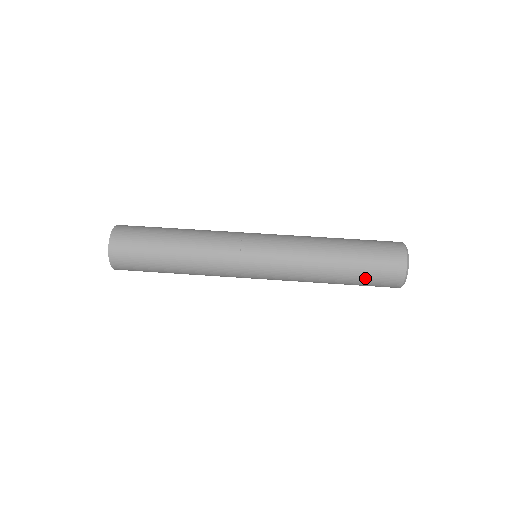
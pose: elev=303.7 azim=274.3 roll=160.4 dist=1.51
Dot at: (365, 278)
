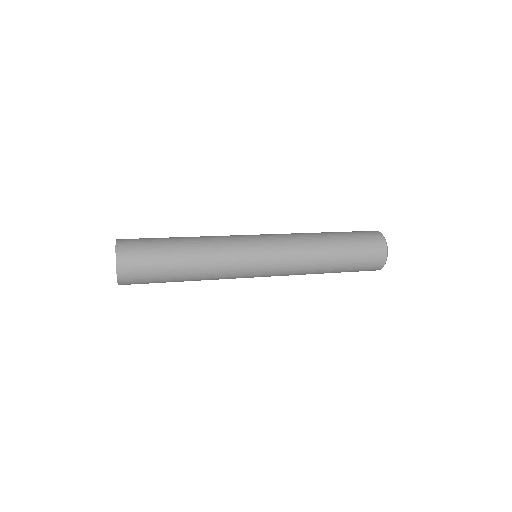
Dot at: (354, 267)
